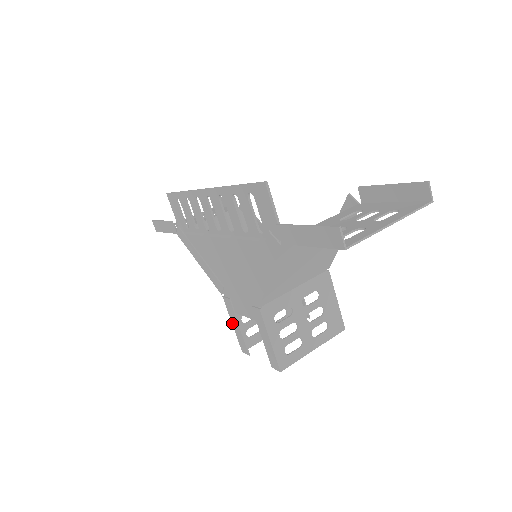
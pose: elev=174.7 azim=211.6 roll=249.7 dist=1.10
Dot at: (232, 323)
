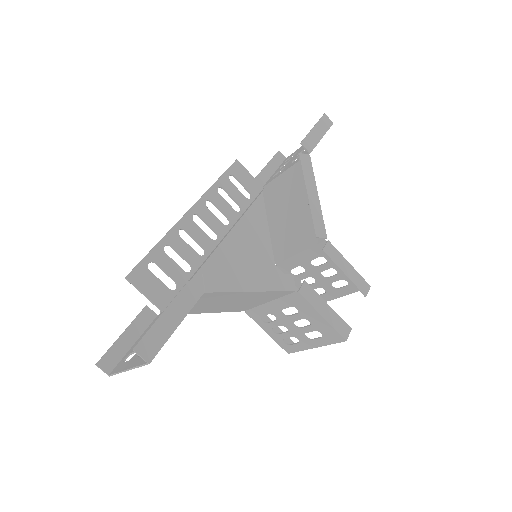
Dot at: occluded
